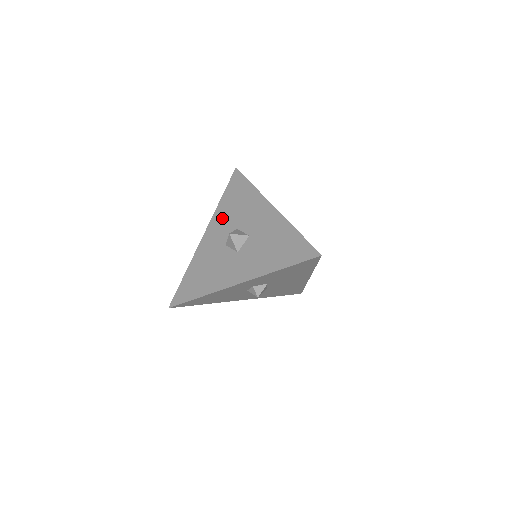
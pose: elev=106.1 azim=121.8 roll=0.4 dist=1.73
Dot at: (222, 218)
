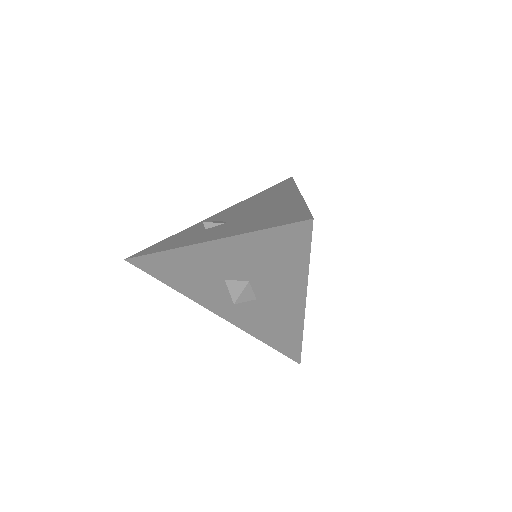
Dot at: (240, 254)
